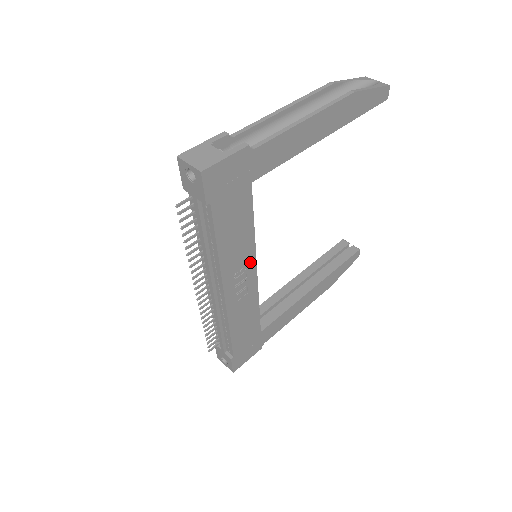
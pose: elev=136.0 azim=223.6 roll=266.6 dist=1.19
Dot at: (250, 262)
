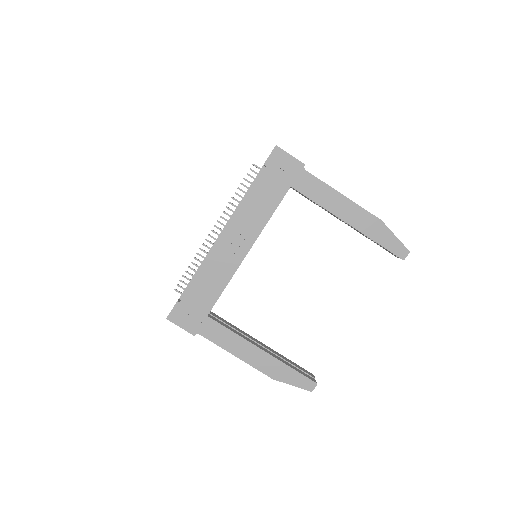
Dot at: (250, 239)
